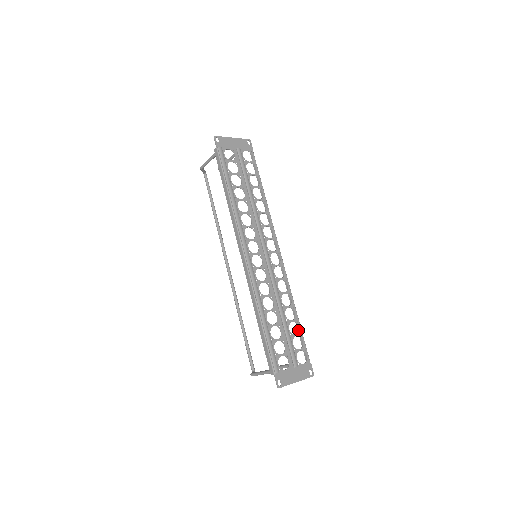
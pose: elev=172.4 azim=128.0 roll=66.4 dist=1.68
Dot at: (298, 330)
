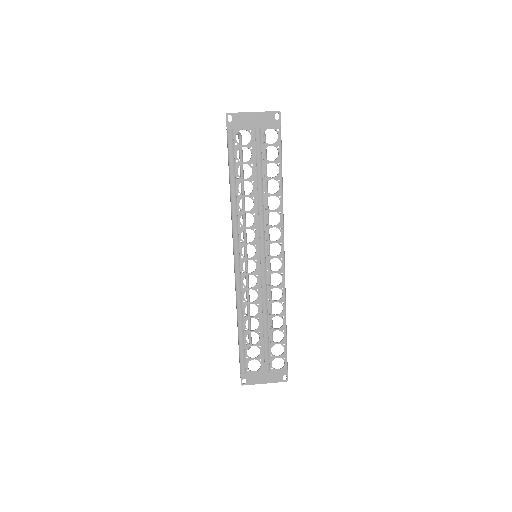
Dot at: (285, 336)
